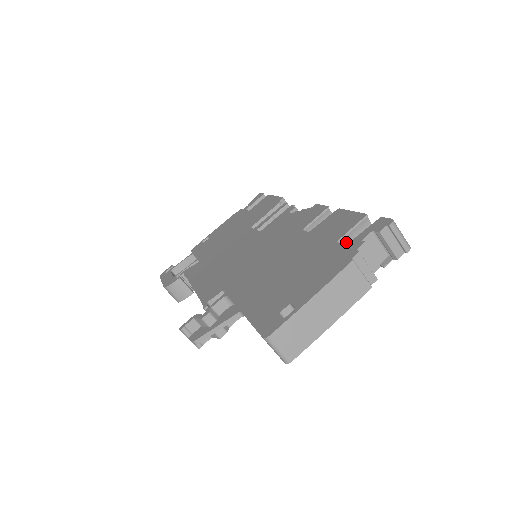
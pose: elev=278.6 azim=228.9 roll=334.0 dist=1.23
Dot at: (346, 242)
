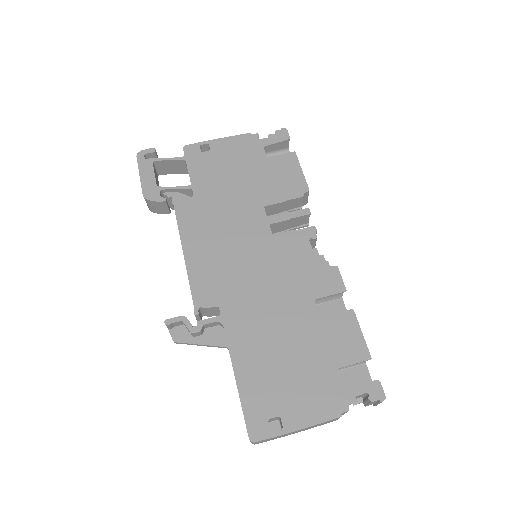
Dot at: occluded
